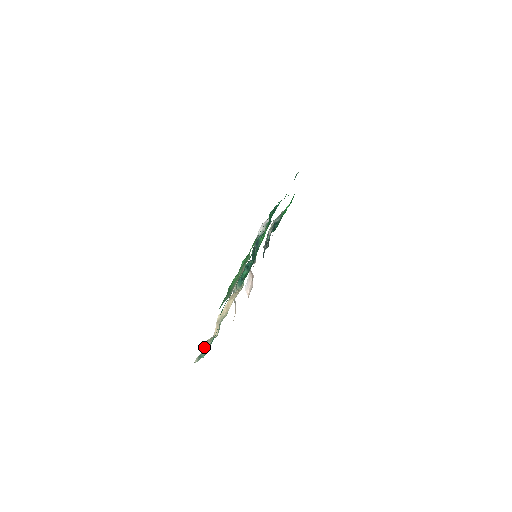
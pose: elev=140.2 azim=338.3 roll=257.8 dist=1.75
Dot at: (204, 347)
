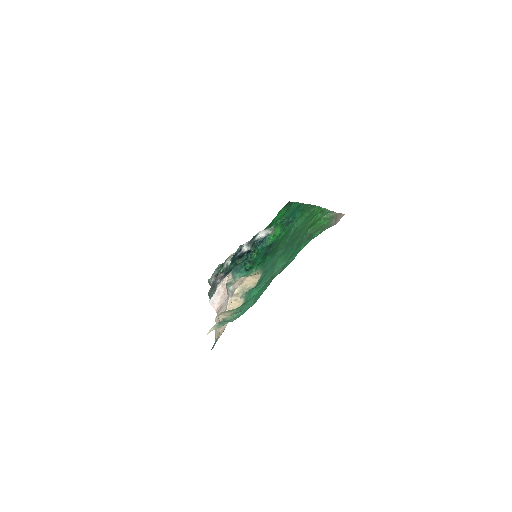
Dot at: (225, 314)
